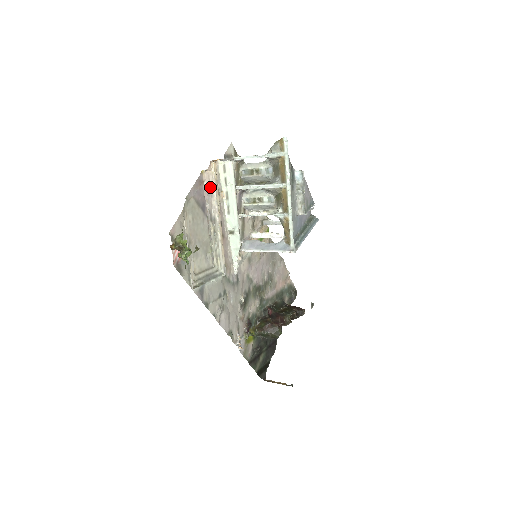
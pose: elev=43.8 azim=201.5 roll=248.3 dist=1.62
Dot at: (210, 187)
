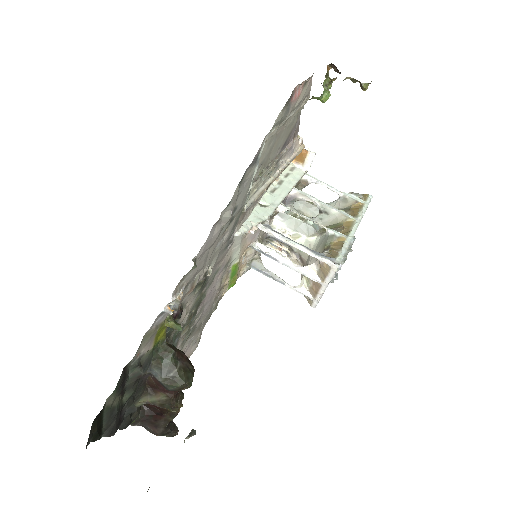
Dot at: (293, 149)
